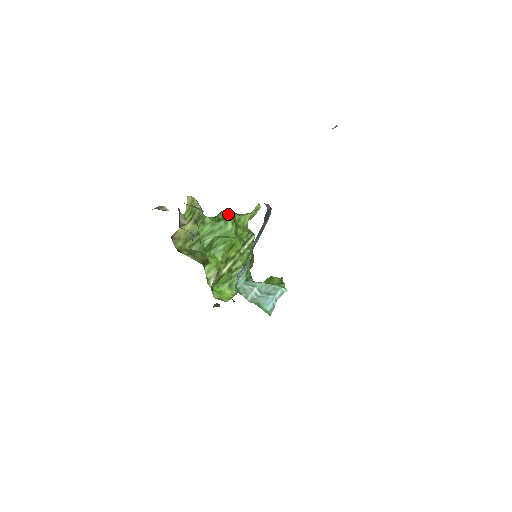
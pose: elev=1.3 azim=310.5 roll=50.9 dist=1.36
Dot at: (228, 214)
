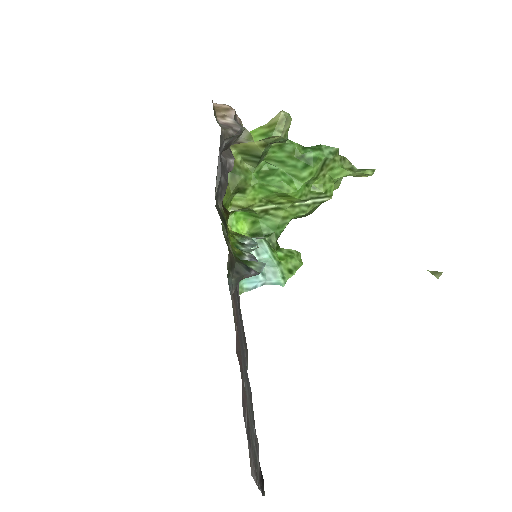
Dot at: (317, 160)
